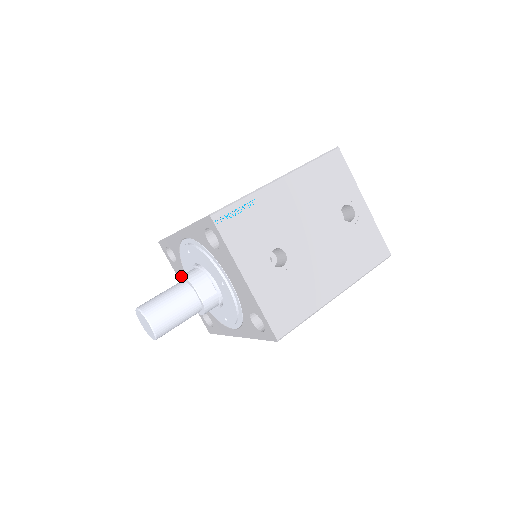
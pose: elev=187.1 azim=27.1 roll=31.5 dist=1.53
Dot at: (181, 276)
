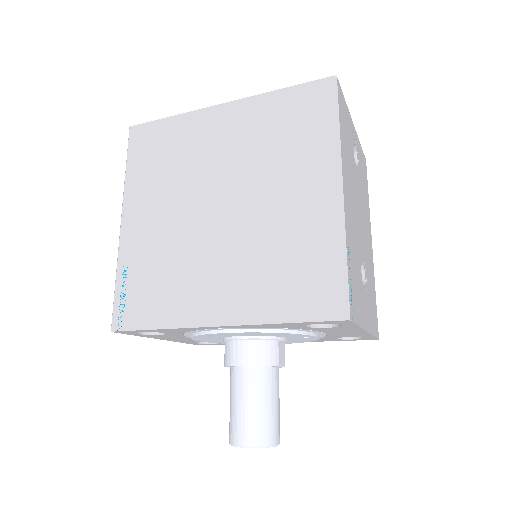
Dot at: (246, 366)
